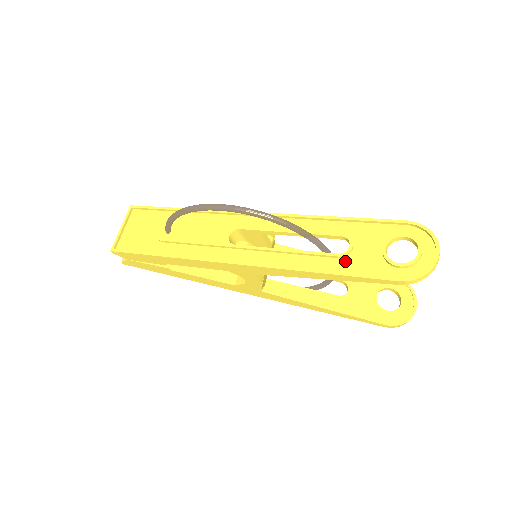
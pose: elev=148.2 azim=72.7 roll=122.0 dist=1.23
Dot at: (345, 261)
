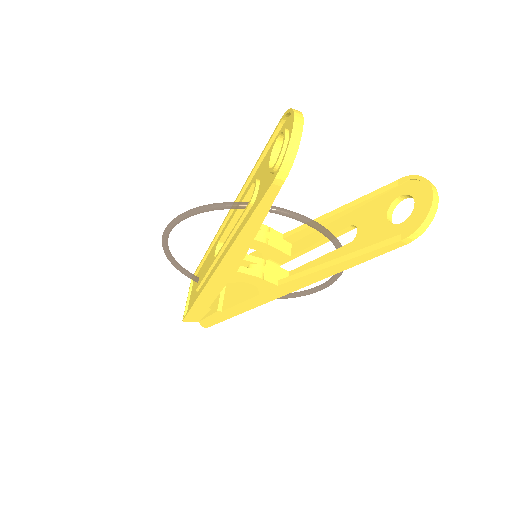
Dot at: (255, 203)
